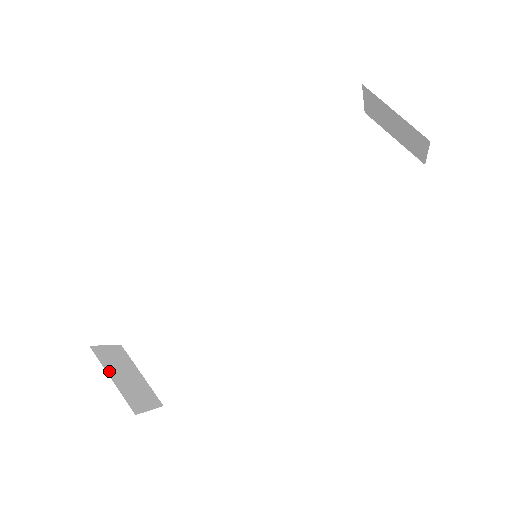
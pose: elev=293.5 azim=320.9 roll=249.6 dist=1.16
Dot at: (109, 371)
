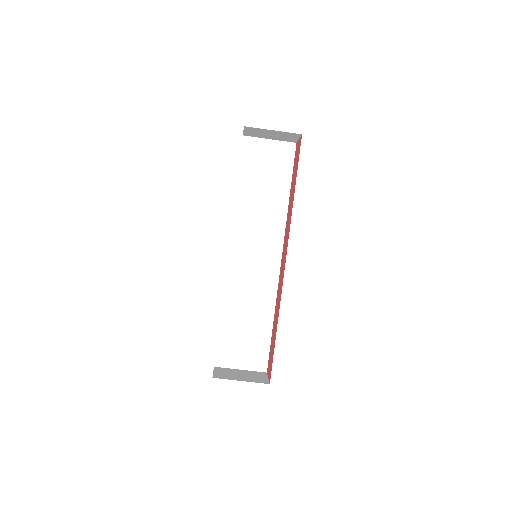
Dot at: (234, 379)
